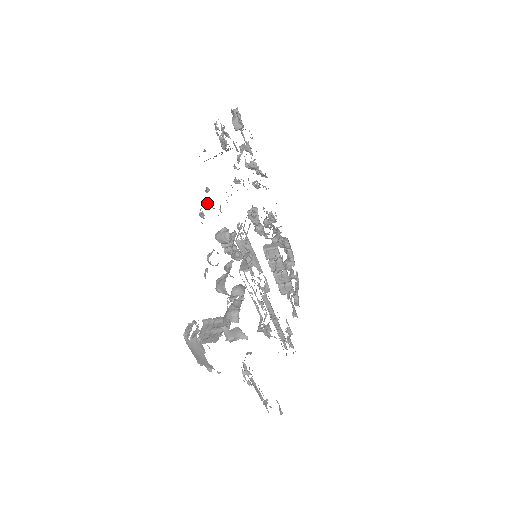
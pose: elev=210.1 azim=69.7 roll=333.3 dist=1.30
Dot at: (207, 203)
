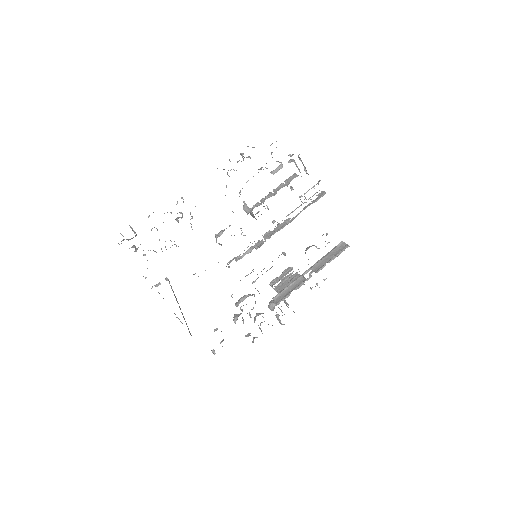
Dot at: occluded
